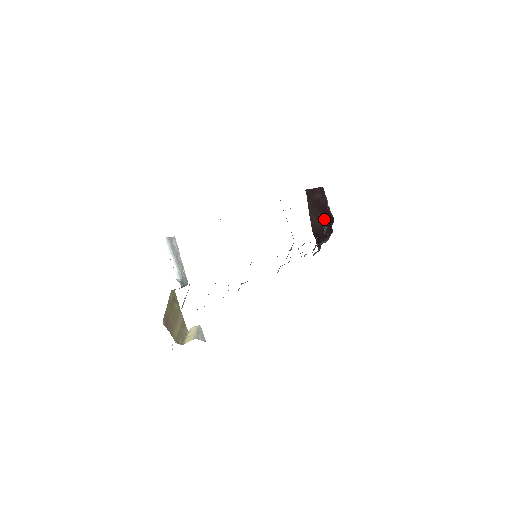
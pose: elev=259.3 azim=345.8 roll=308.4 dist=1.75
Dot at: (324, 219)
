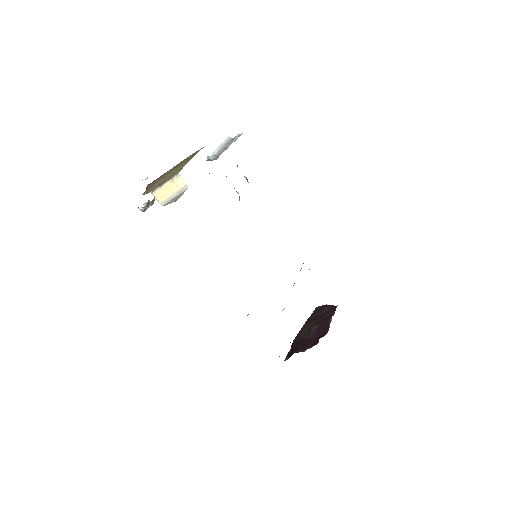
Dot at: (316, 332)
